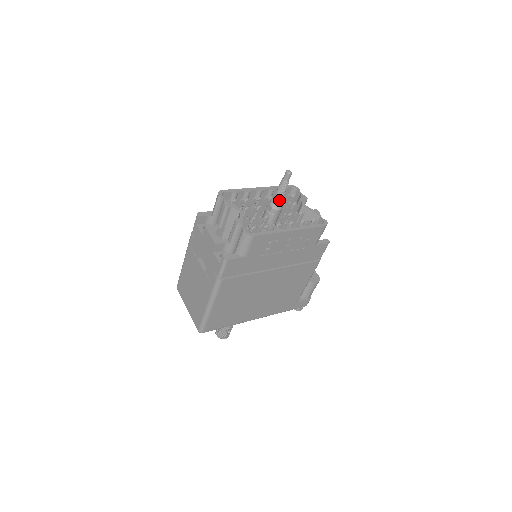
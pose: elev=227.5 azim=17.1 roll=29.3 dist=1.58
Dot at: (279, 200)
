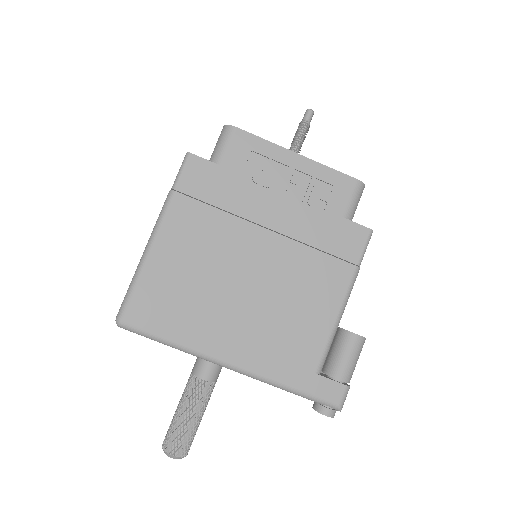
Dot at: (294, 149)
